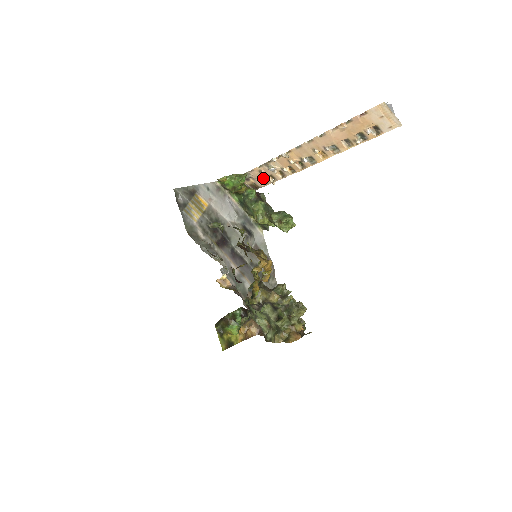
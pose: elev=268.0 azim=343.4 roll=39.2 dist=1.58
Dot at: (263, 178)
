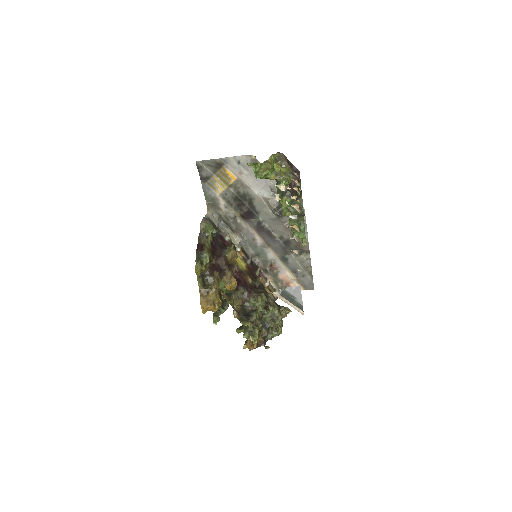
Dot at: occluded
